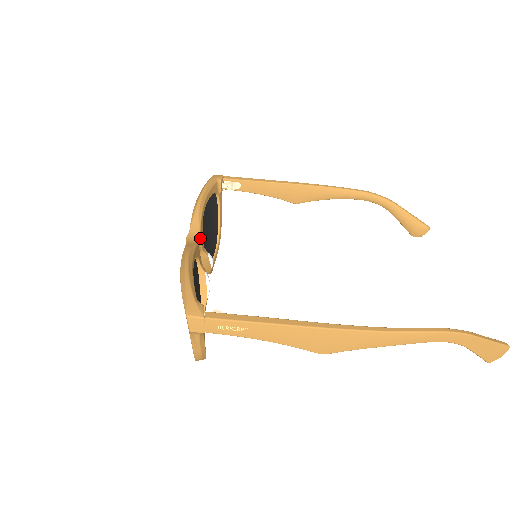
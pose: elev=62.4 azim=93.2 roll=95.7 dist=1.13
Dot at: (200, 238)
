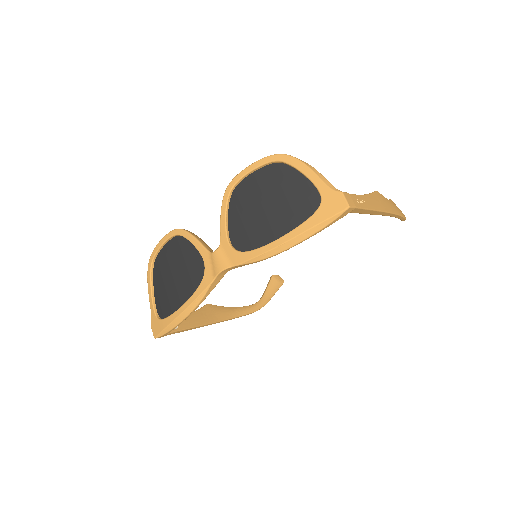
Dot at: occluded
